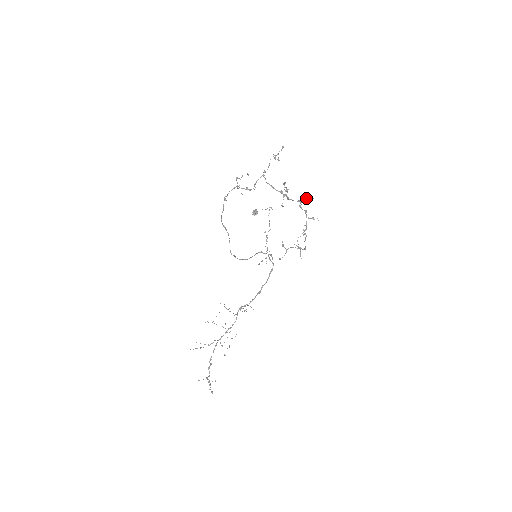
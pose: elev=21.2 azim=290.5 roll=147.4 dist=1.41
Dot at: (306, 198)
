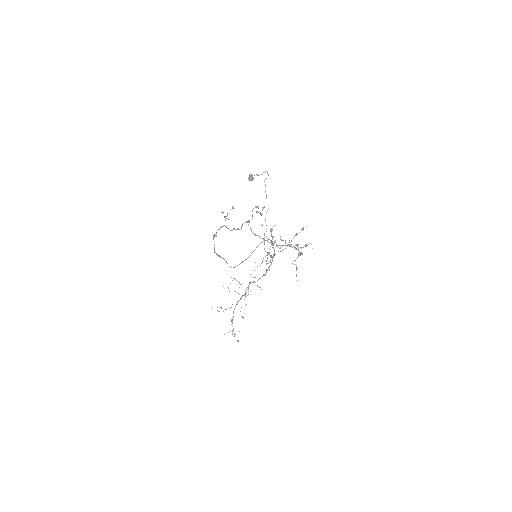
Dot at: (296, 235)
